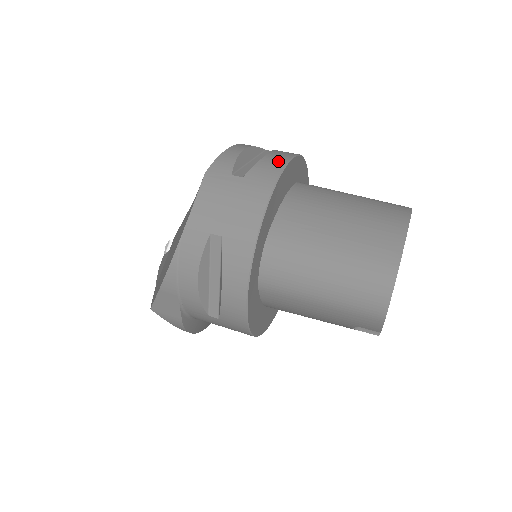
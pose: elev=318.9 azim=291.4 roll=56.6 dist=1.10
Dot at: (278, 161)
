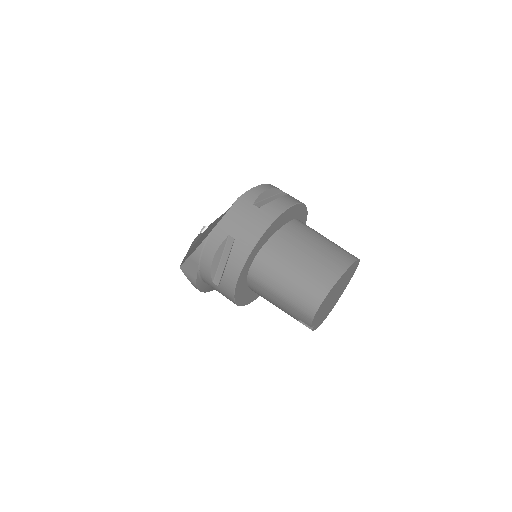
Dot at: (284, 204)
